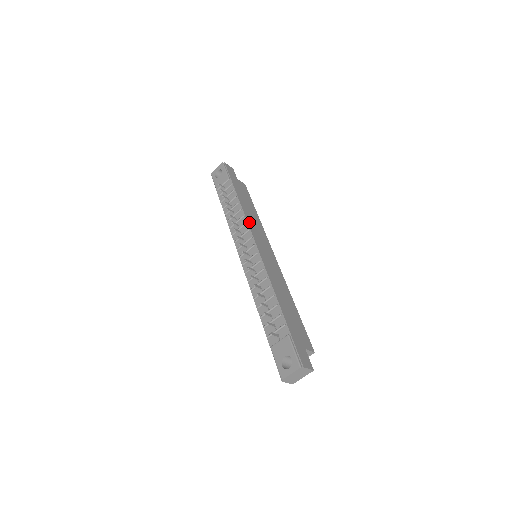
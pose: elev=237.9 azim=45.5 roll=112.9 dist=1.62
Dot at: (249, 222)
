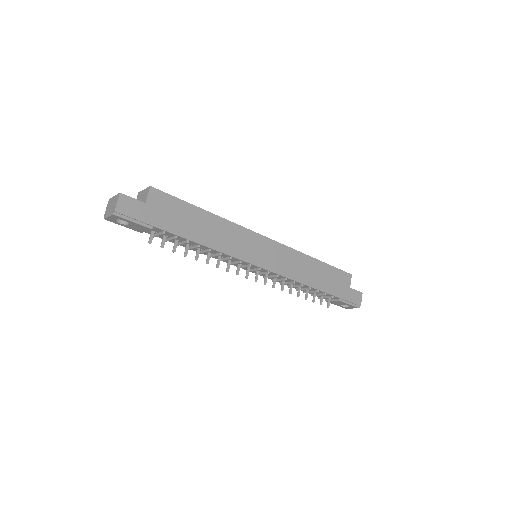
Dot at: (230, 252)
